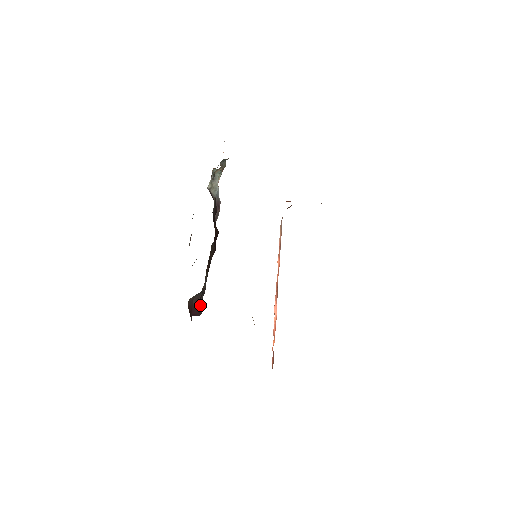
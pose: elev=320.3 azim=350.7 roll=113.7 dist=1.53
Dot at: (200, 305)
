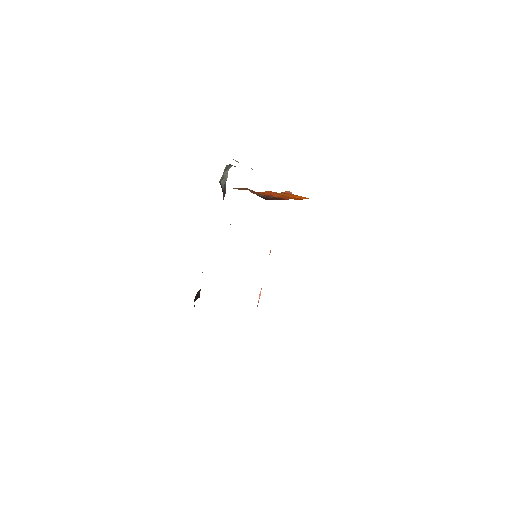
Dot at: occluded
